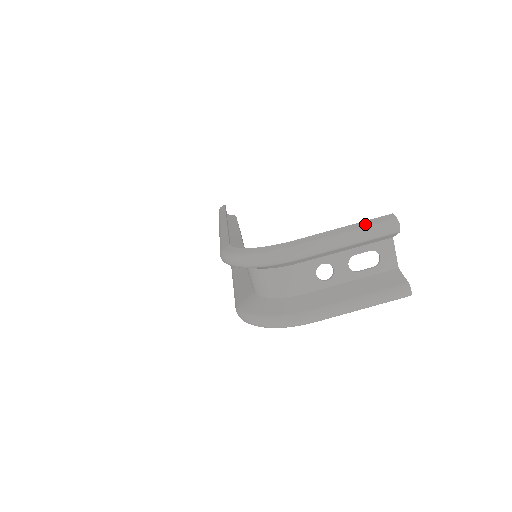
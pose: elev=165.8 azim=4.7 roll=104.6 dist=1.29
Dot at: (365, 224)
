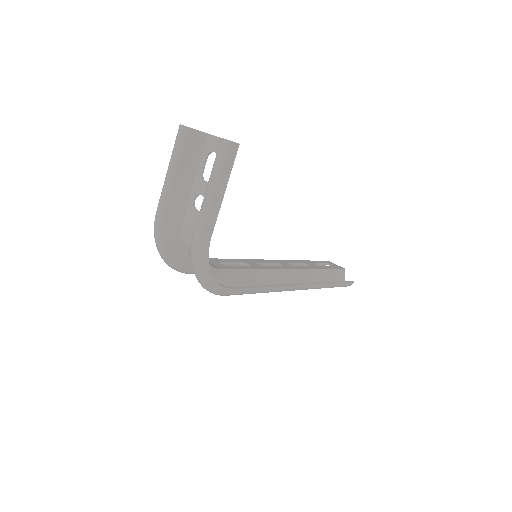
Dot at: occluded
